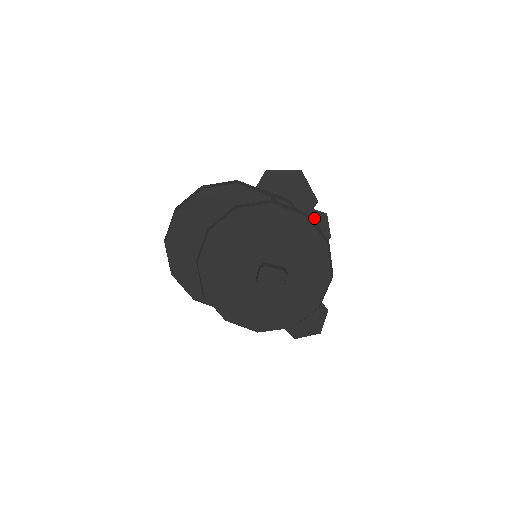
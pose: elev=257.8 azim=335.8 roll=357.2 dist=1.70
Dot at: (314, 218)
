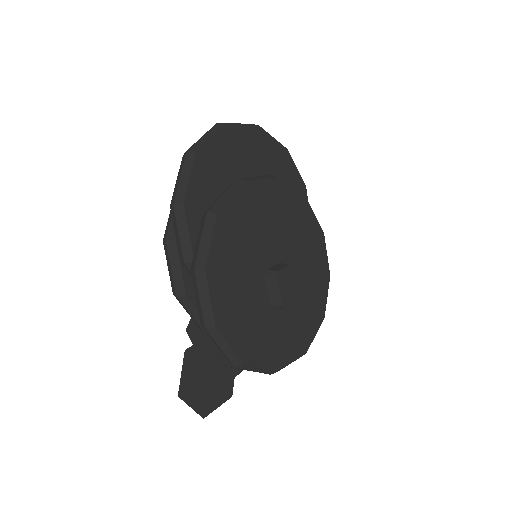
Dot at: occluded
